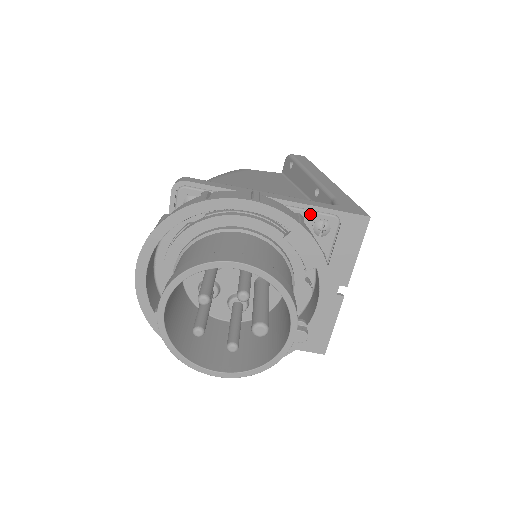
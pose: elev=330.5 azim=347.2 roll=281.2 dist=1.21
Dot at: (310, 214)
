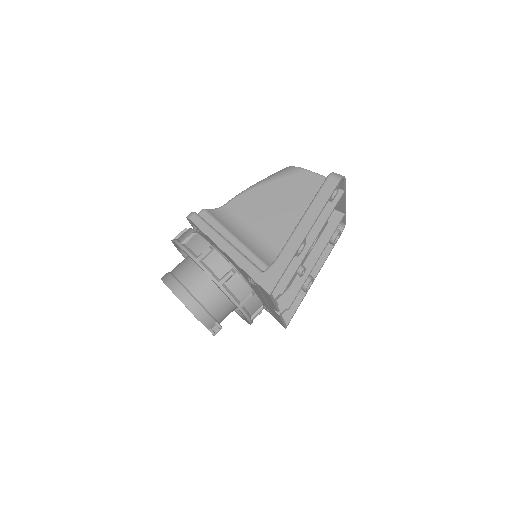
Dot at: (243, 271)
